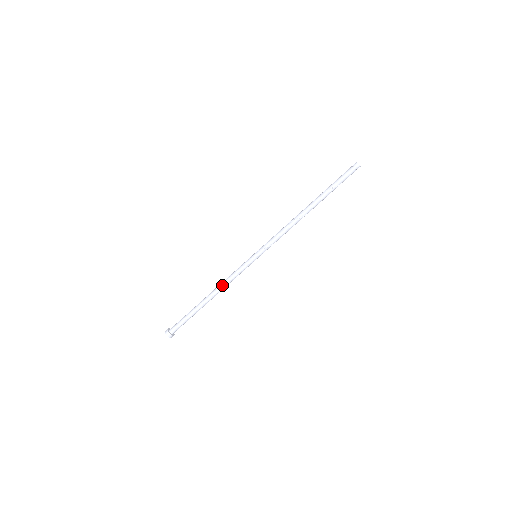
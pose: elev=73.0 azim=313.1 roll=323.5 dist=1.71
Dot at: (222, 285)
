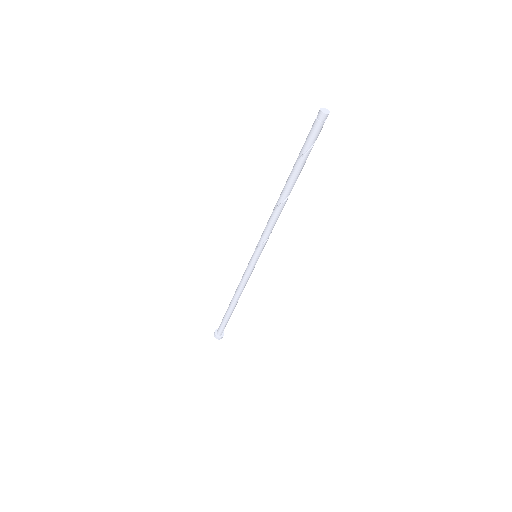
Dot at: (237, 289)
